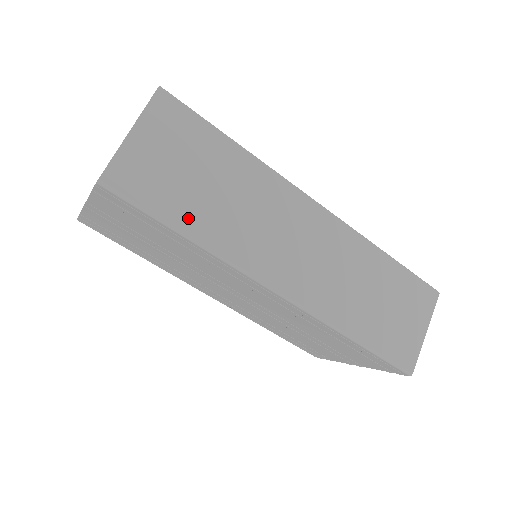
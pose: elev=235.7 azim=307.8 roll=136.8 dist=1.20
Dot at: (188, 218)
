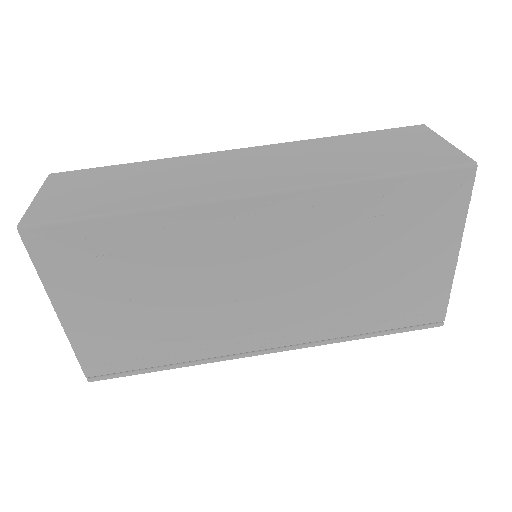
Dot at: (119, 204)
